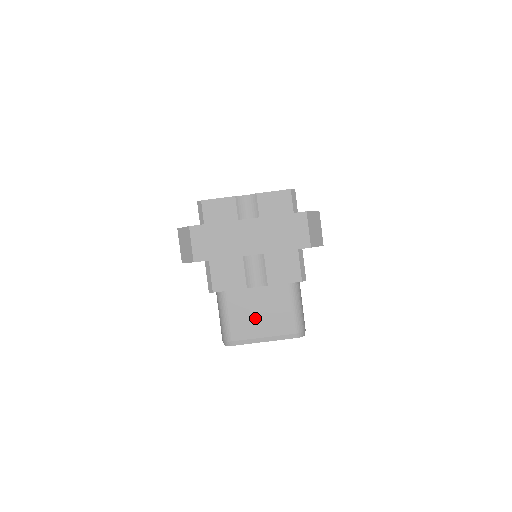
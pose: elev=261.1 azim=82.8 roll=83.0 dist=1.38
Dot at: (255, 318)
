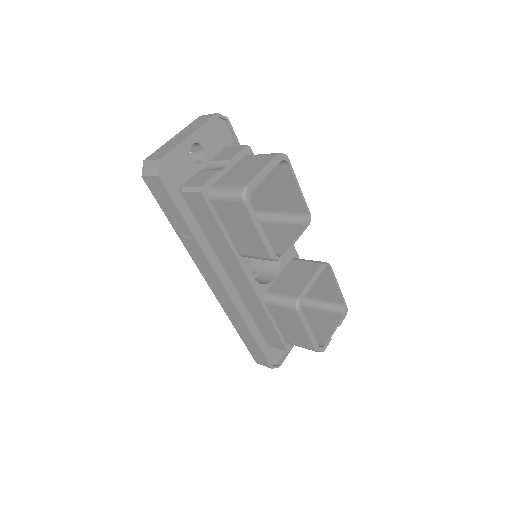
Dot at: (245, 173)
